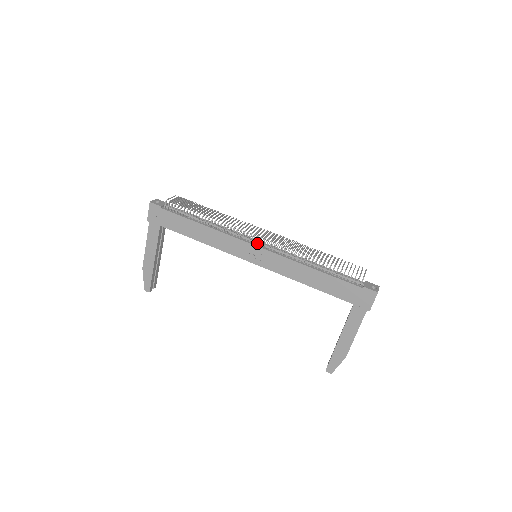
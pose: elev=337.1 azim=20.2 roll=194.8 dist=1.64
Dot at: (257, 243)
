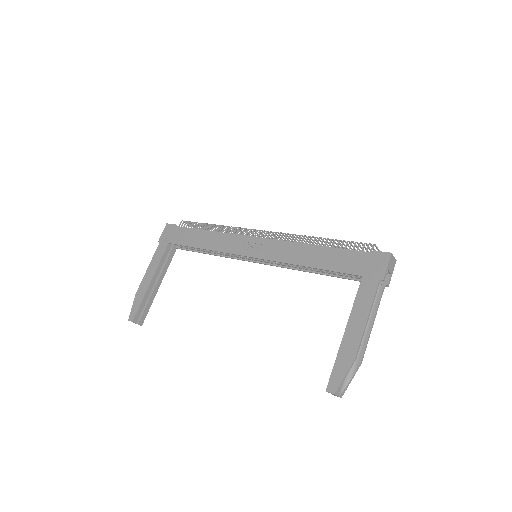
Dot at: occluded
